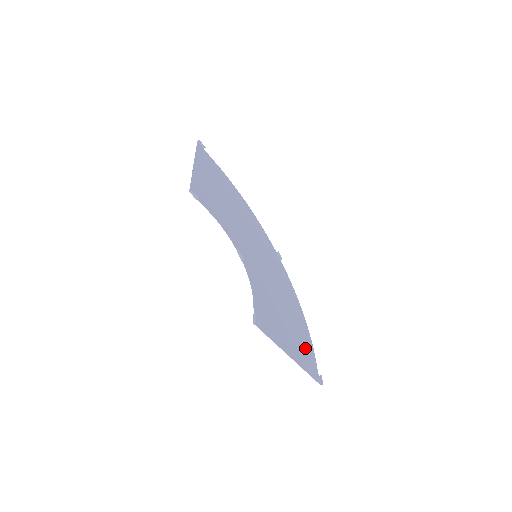
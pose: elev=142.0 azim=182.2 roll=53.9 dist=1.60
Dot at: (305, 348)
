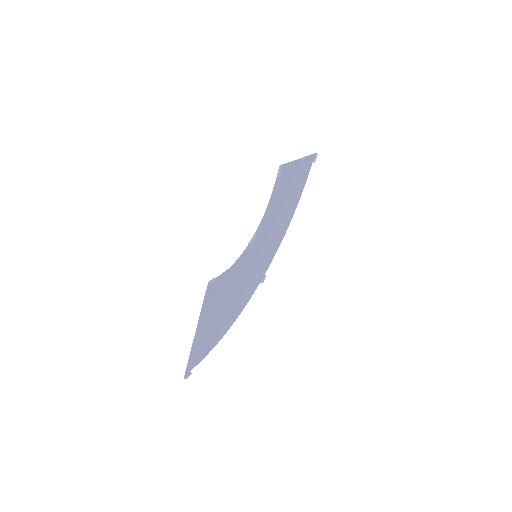
Dot at: (206, 345)
